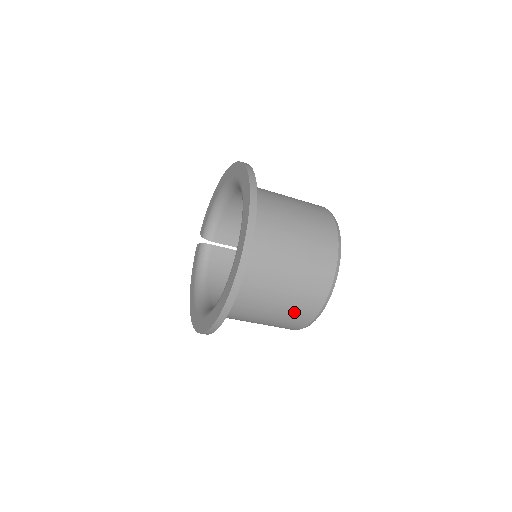
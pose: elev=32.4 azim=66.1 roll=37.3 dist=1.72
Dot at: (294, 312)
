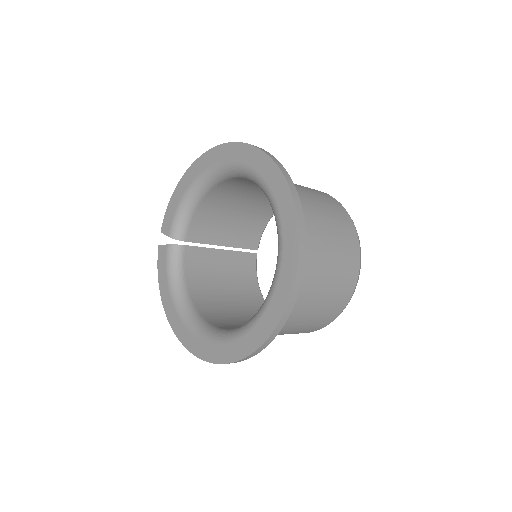
Dot at: (319, 318)
